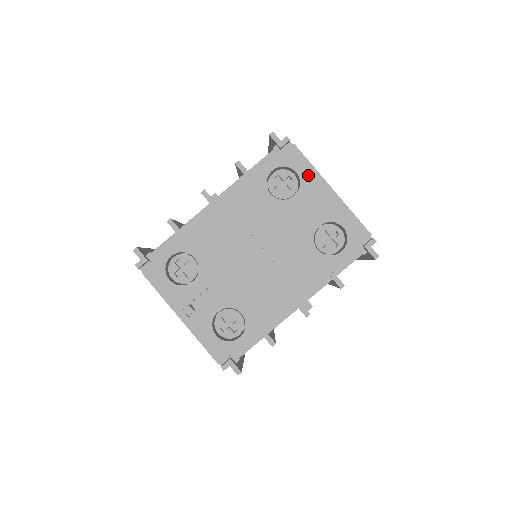
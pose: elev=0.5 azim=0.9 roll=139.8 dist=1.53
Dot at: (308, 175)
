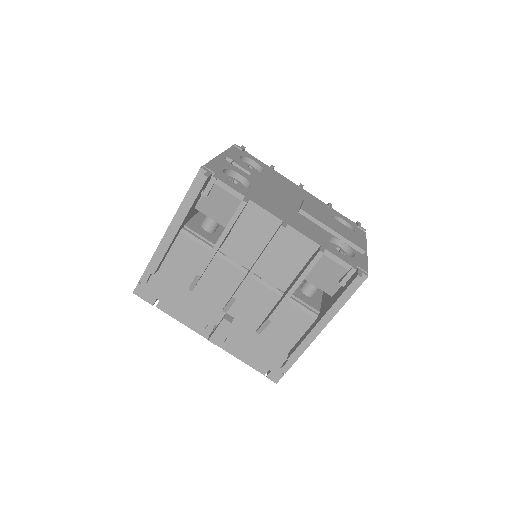
Dot at: occluded
